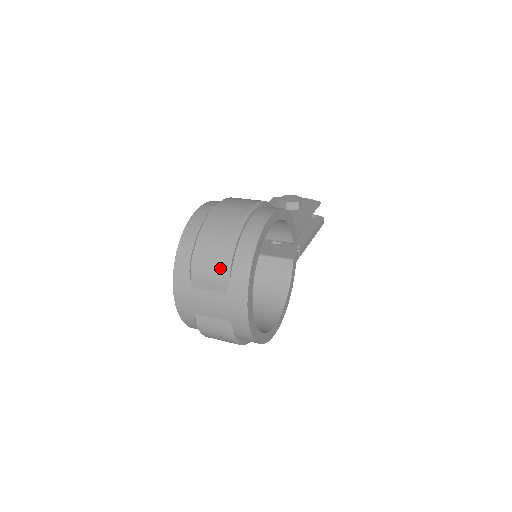
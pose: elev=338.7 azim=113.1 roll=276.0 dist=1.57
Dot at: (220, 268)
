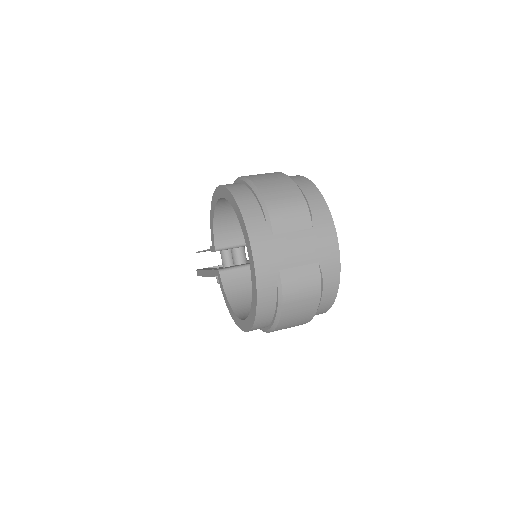
Dot at: (299, 202)
